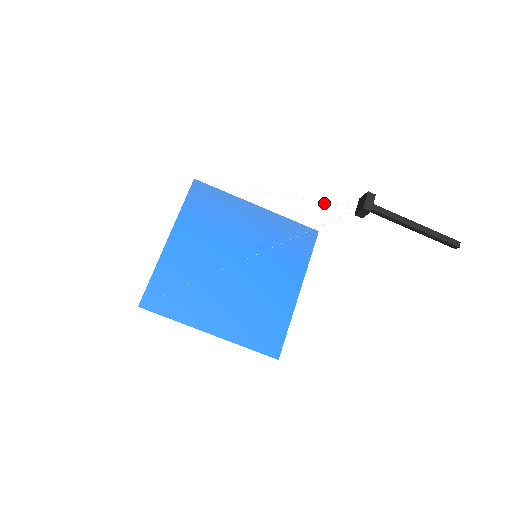
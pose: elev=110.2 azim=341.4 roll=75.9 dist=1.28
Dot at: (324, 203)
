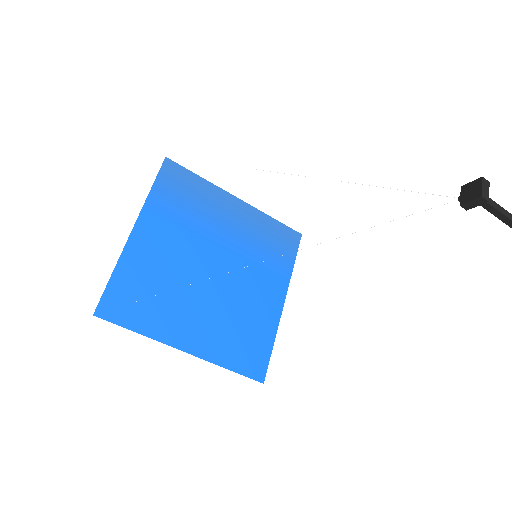
Dot at: (395, 191)
